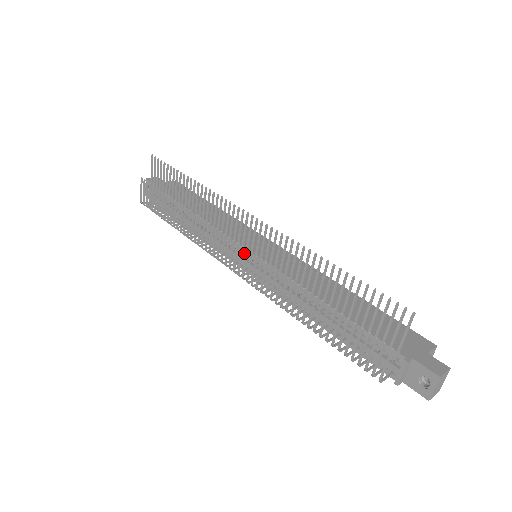
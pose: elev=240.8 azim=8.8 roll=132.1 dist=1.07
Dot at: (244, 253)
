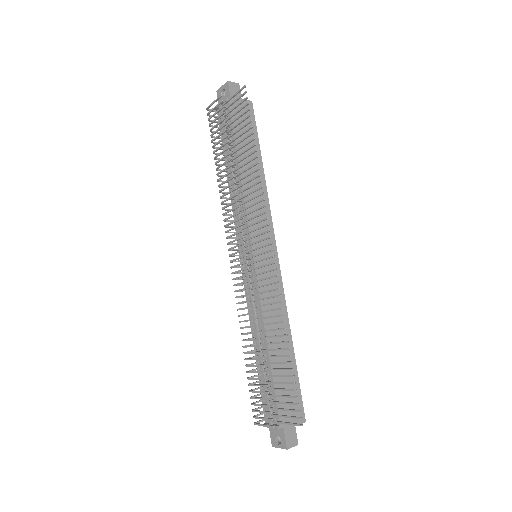
Dot at: occluded
